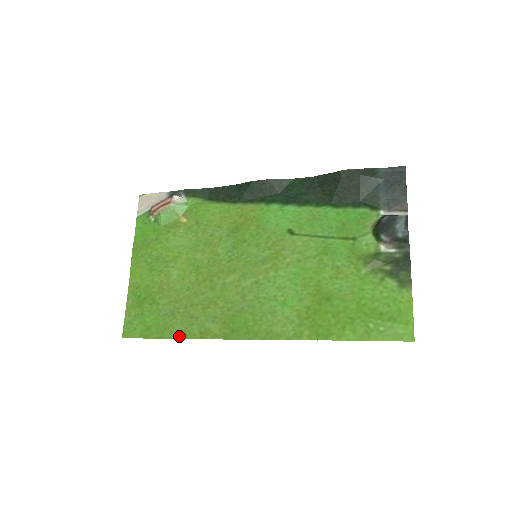
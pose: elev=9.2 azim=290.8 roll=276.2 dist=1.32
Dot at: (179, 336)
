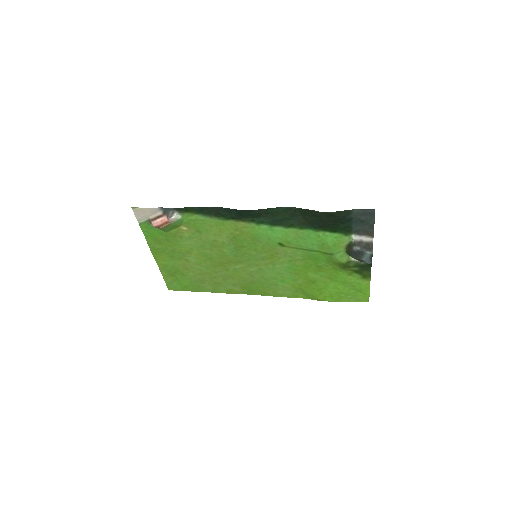
Dot at: (211, 291)
